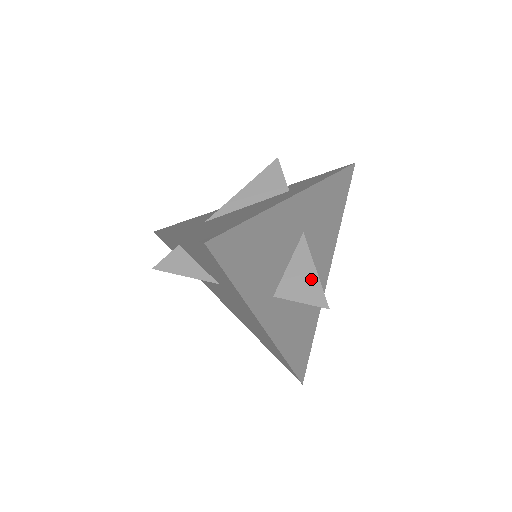
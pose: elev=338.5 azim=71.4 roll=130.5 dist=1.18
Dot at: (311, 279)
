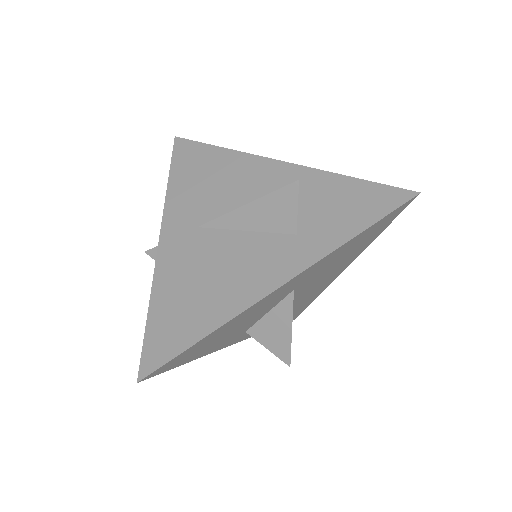
Dot at: (284, 336)
